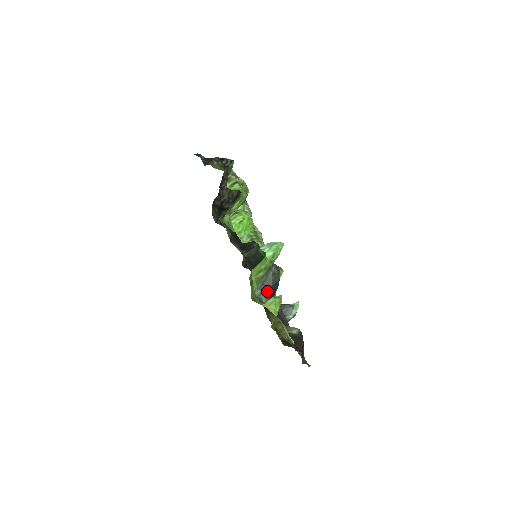
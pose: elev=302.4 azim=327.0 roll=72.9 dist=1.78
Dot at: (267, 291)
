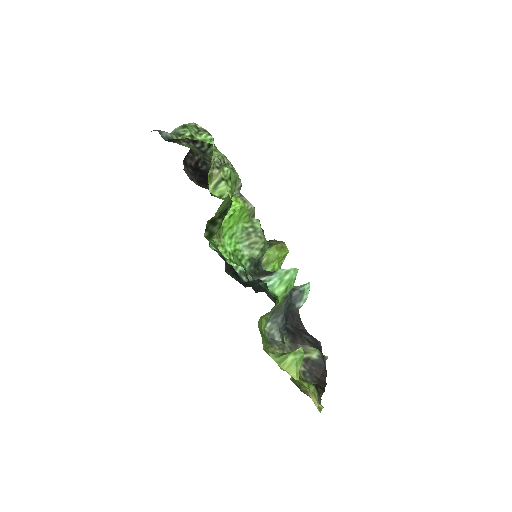
Dot at: (279, 322)
